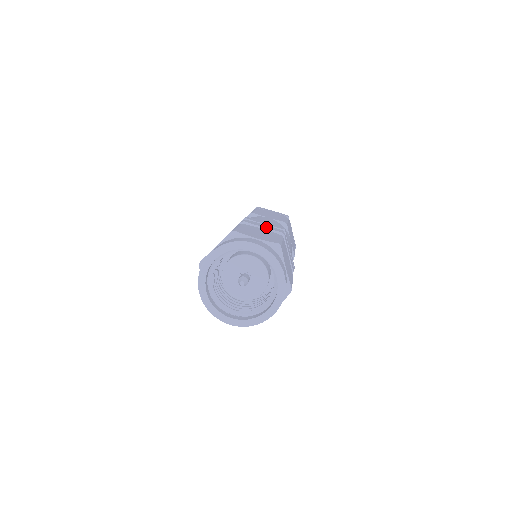
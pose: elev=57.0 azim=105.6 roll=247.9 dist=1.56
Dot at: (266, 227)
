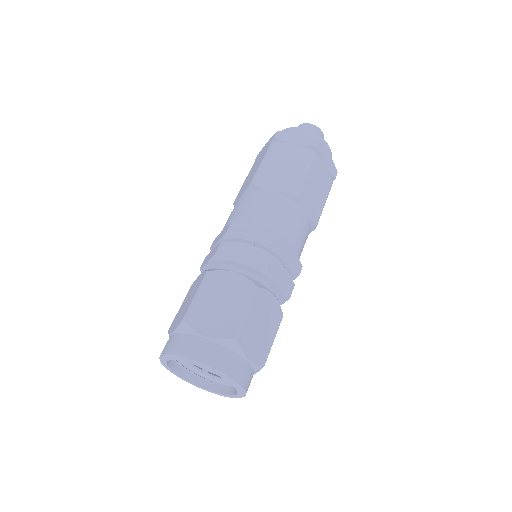
Dot at: (245, 260)
